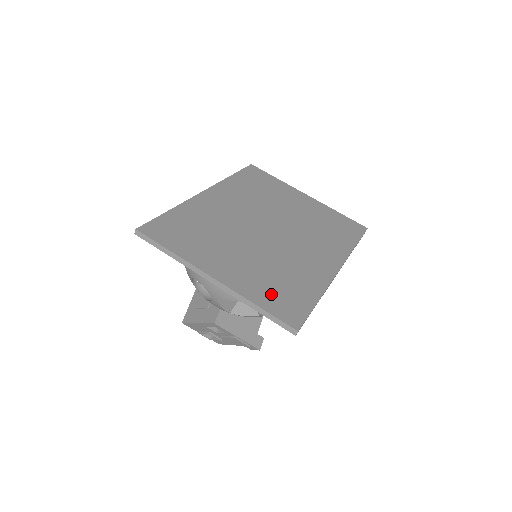
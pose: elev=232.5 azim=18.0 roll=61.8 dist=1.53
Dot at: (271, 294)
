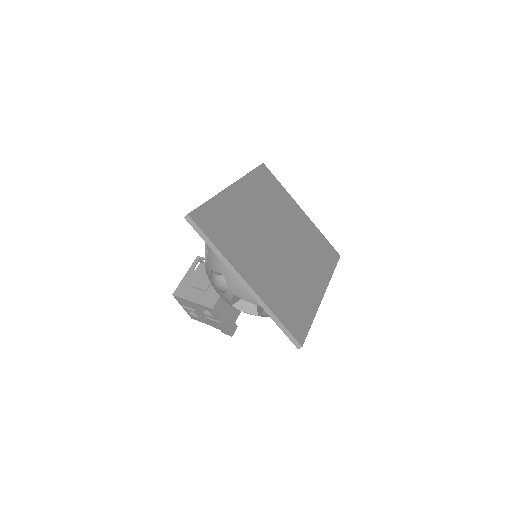
Dot at: (284, 307)
